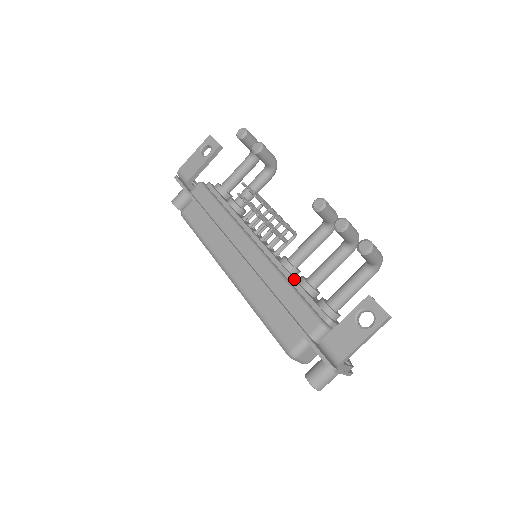
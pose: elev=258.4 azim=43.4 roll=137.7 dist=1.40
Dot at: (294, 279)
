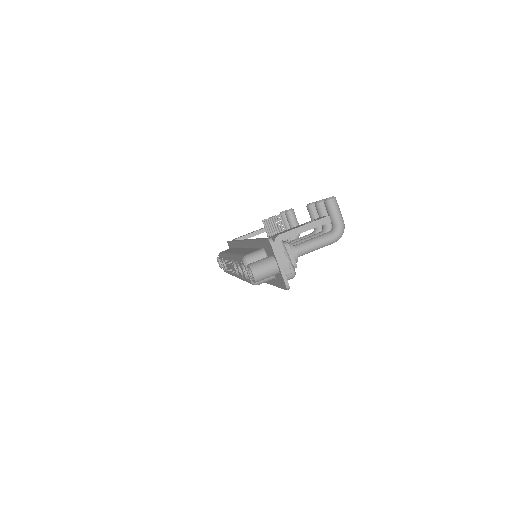
Dot at: occluded
